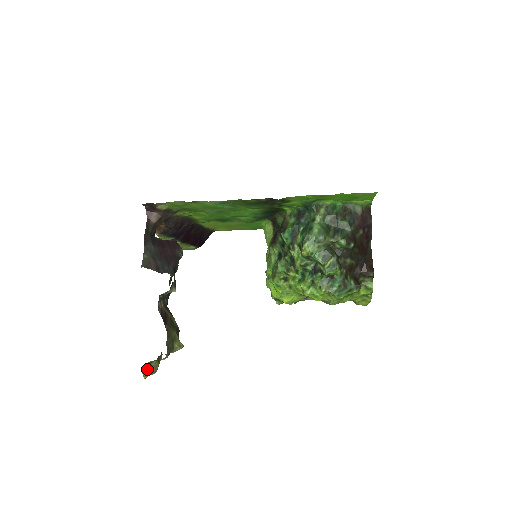
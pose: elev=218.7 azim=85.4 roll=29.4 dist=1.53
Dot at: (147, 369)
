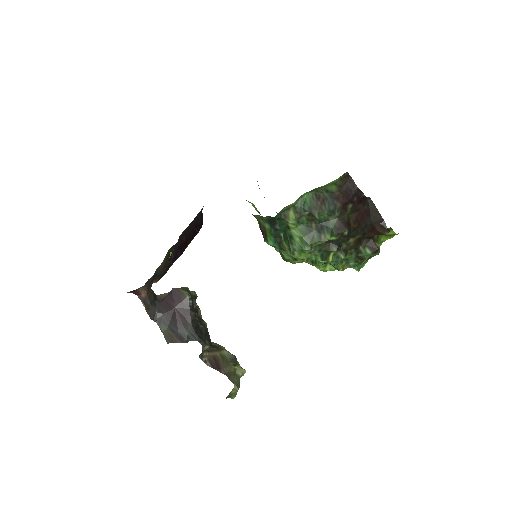
Dot at: (231, 395)
